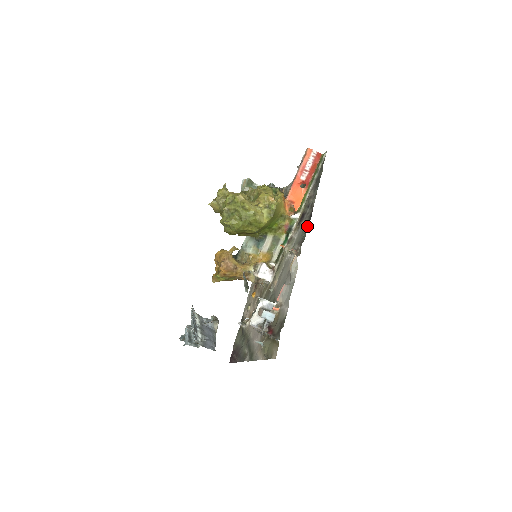
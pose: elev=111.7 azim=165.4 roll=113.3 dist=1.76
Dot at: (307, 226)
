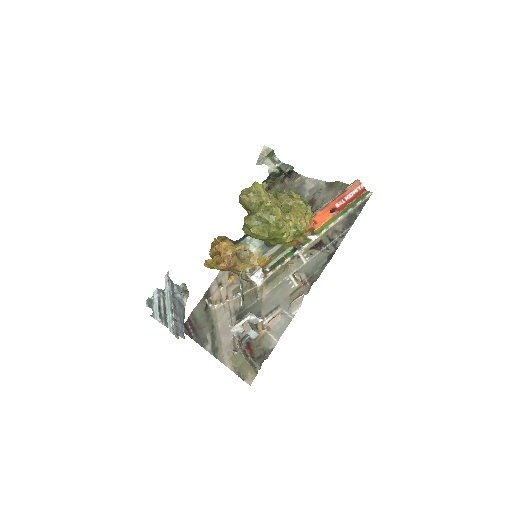
Dot at: (323, 264)
